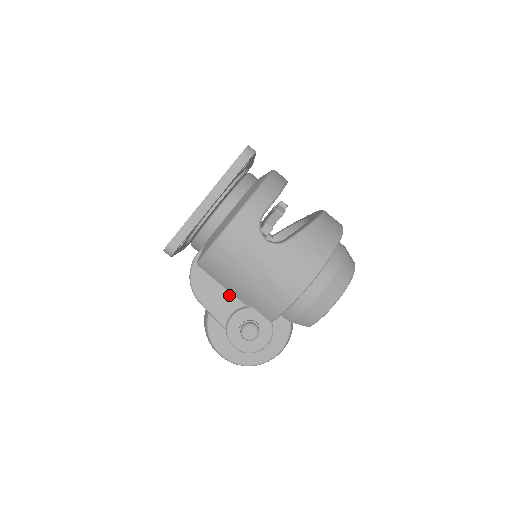
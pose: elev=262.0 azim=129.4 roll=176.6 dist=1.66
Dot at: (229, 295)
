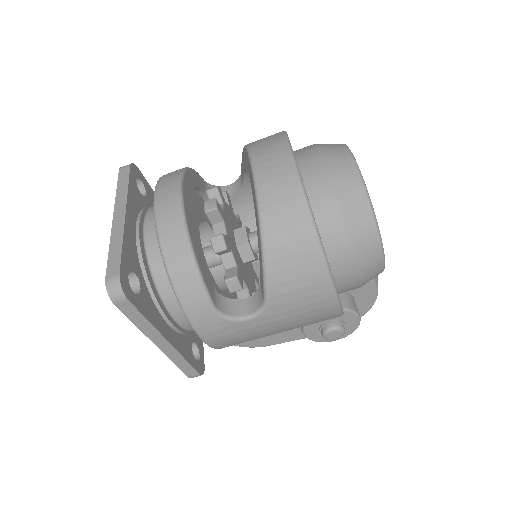
Dot at: occluded
